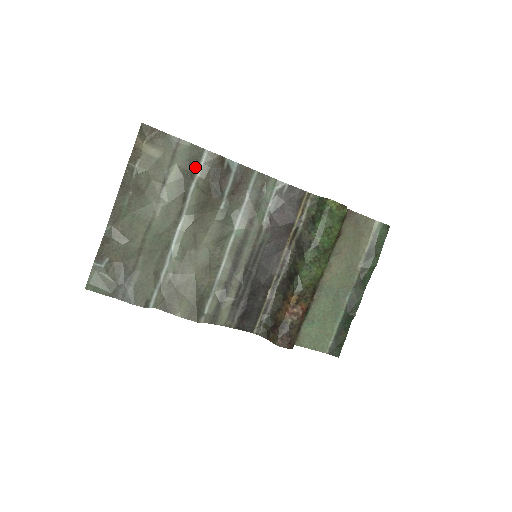
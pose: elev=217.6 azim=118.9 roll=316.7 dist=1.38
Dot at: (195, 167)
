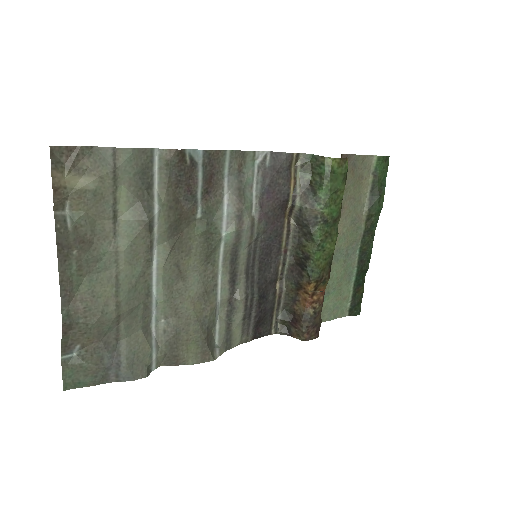
Dot at: (149, 179)
